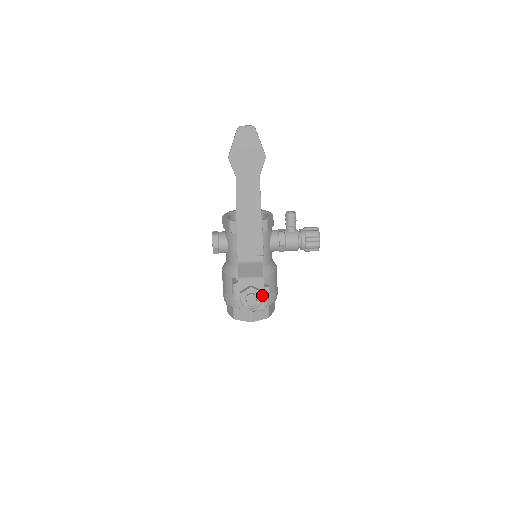
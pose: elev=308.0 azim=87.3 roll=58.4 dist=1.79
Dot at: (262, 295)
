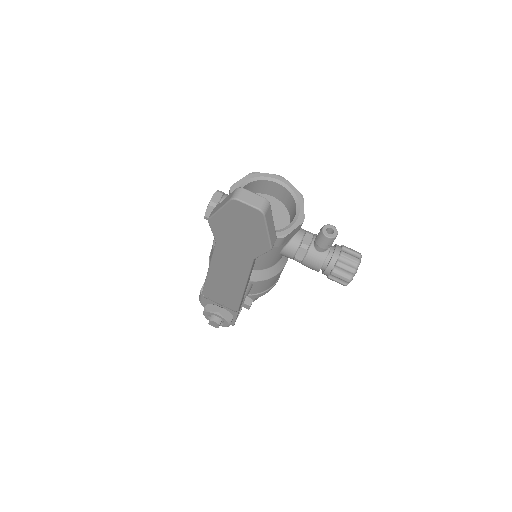
Dot at: (233, 317)
